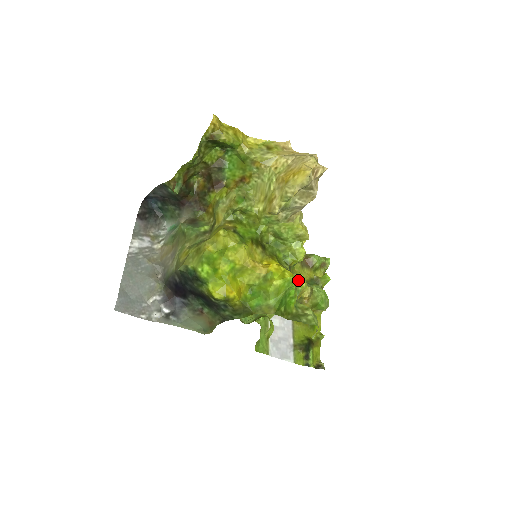
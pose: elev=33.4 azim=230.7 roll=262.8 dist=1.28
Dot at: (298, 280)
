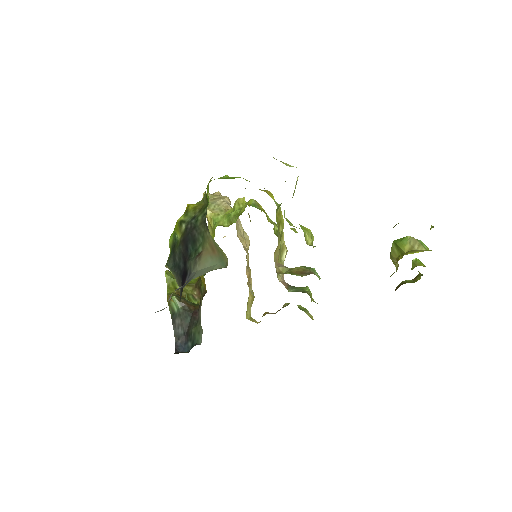
Dot at: occluded
